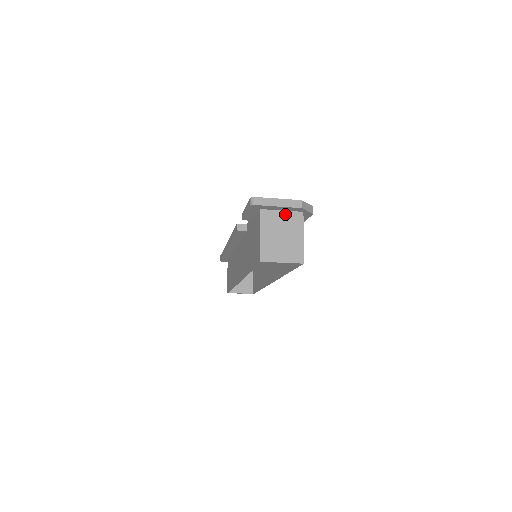
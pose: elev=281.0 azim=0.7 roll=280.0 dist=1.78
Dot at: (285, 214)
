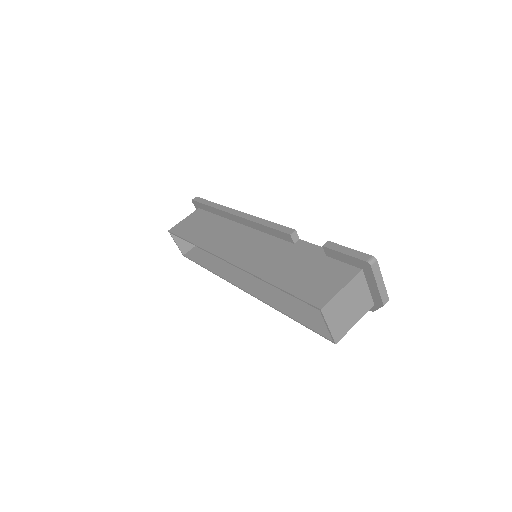
Dot at: (367, 293)
